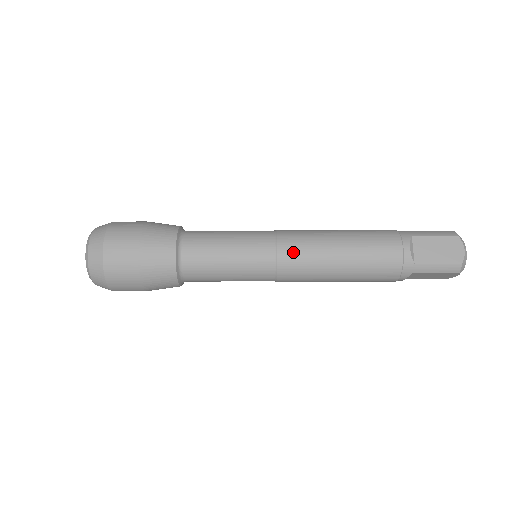
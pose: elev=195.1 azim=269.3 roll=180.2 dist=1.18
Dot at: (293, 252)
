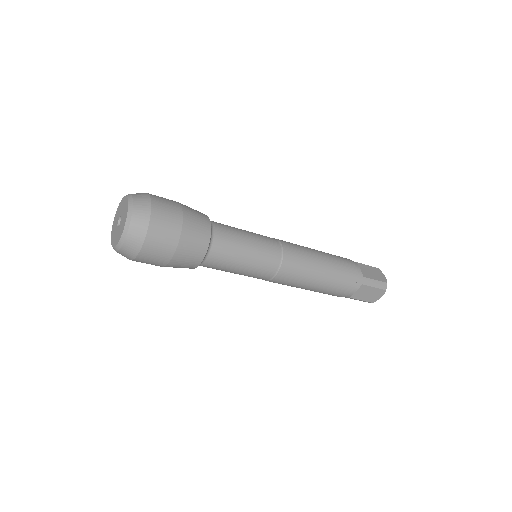
Dot at: (293, 249)
